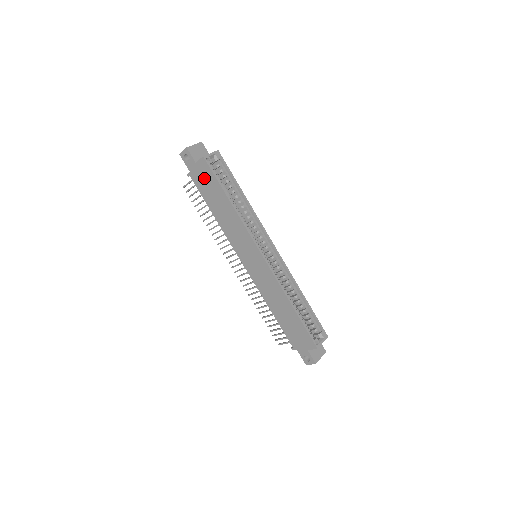
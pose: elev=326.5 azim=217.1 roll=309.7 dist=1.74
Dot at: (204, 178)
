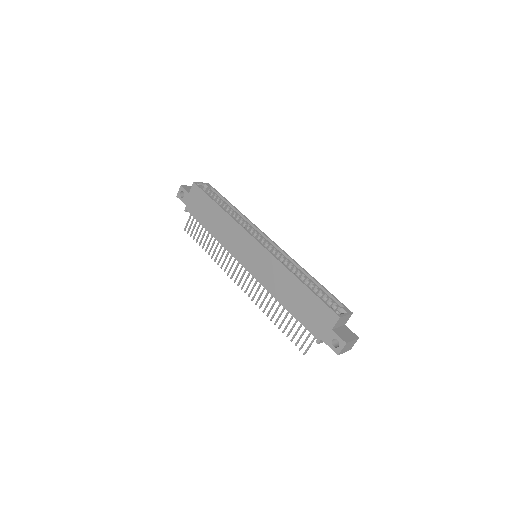
Dot at: (197, 202)
